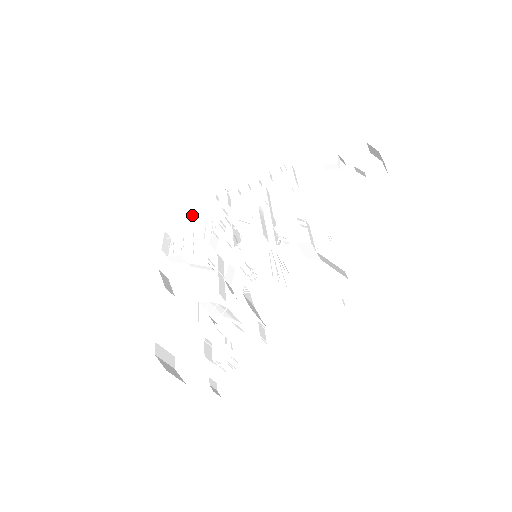
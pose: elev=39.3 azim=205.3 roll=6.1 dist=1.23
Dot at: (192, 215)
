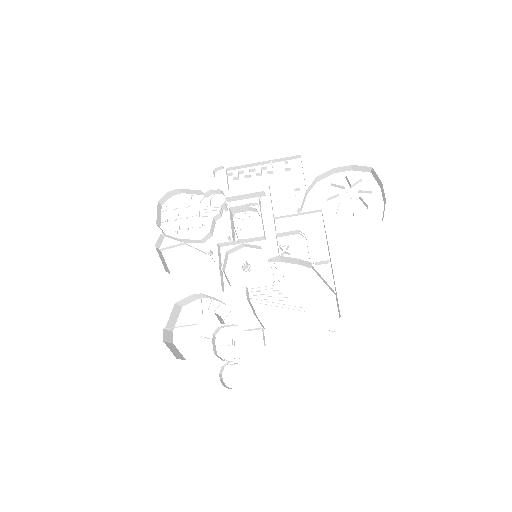
Dot at: (187, 189)
